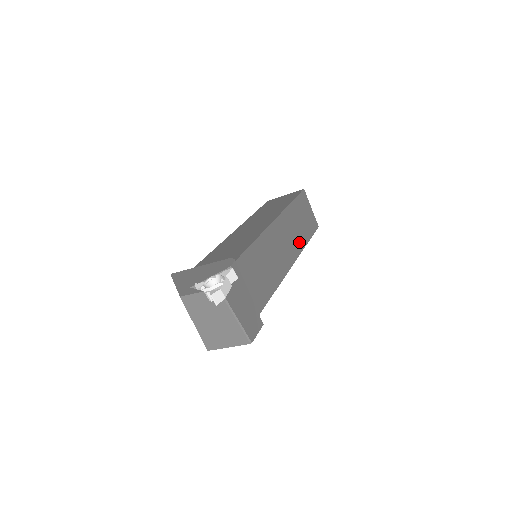
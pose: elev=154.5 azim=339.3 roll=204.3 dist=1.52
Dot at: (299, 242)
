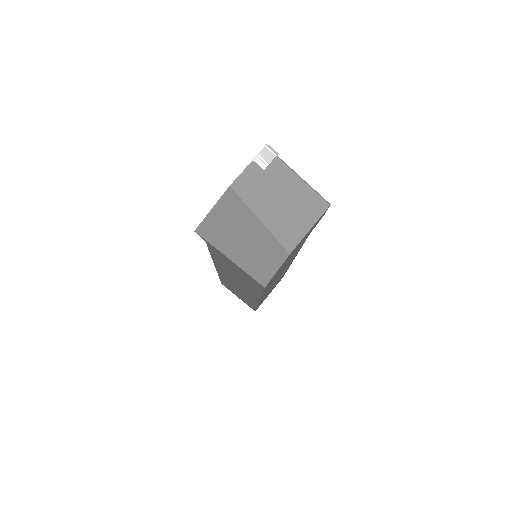
Dot at: occluded
